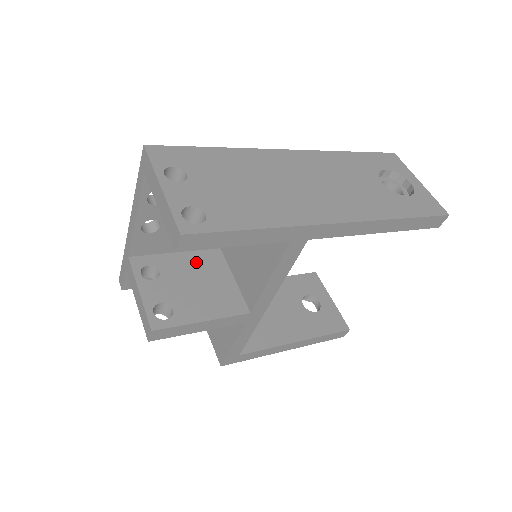
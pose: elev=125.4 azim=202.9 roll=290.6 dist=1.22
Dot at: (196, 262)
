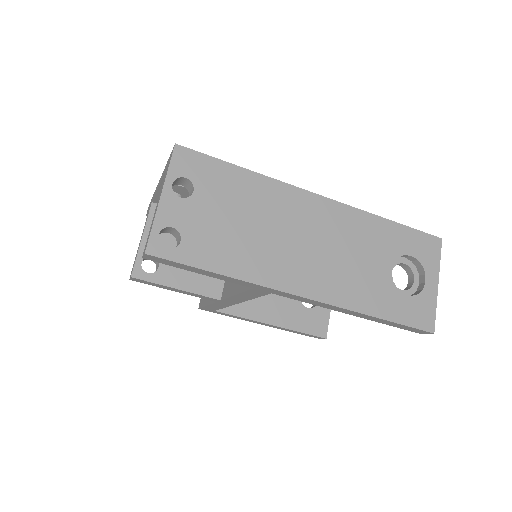
Dot at: occluded
